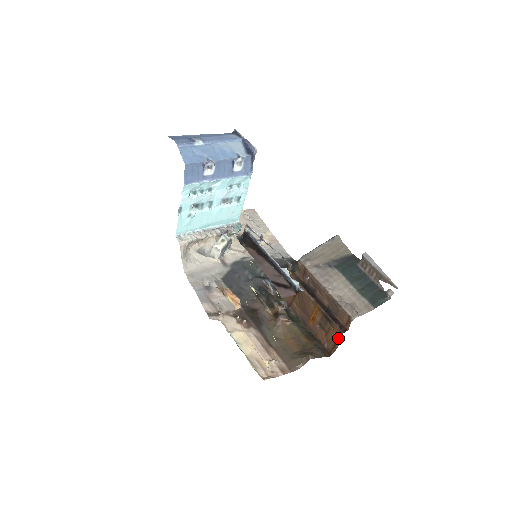
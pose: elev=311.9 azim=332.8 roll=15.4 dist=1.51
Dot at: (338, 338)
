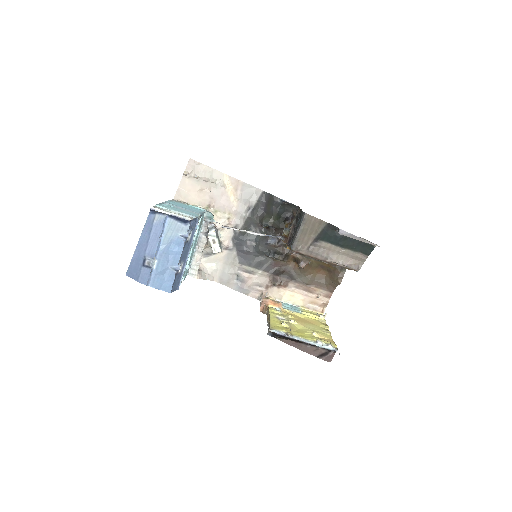
Dot at: occluded
